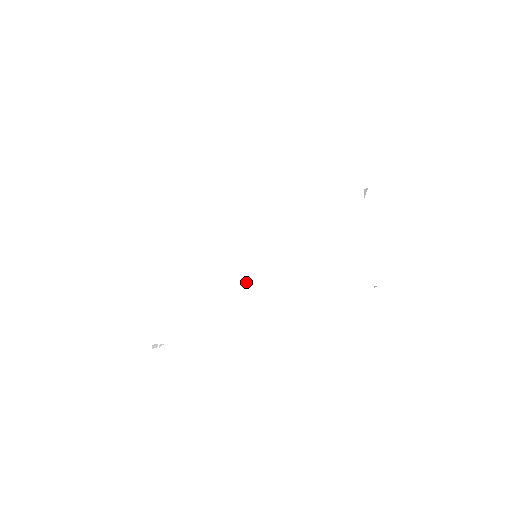
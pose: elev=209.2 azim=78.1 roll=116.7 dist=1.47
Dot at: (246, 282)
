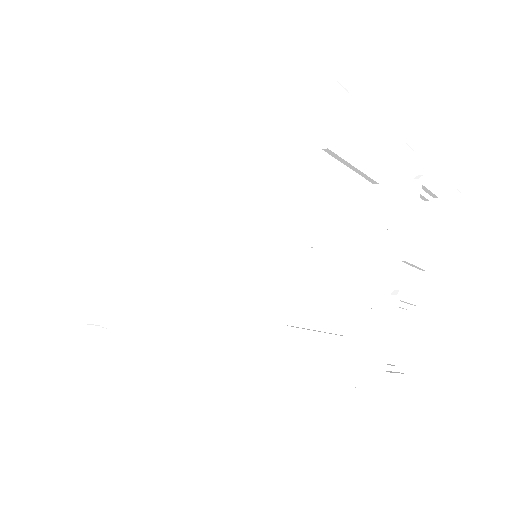
Dot at: (160, 267)
